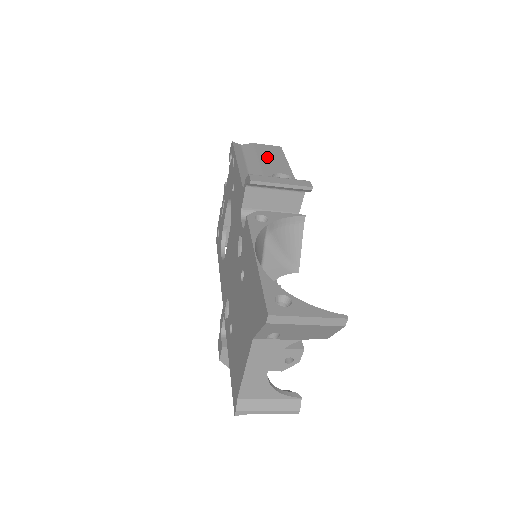
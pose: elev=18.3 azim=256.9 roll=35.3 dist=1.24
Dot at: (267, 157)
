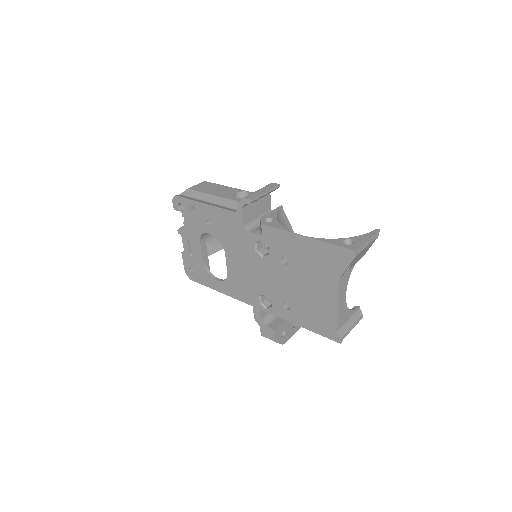
Dot at: (212, 190)
